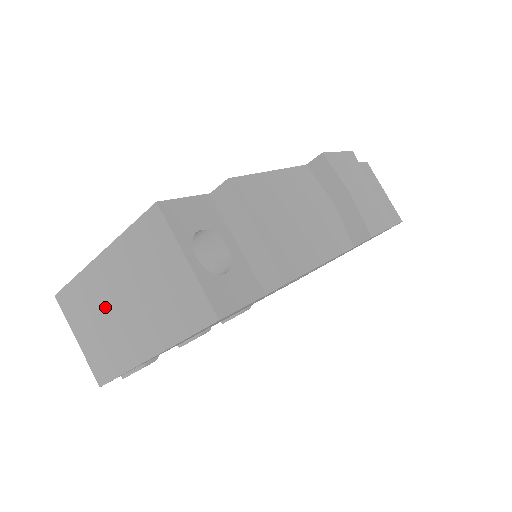
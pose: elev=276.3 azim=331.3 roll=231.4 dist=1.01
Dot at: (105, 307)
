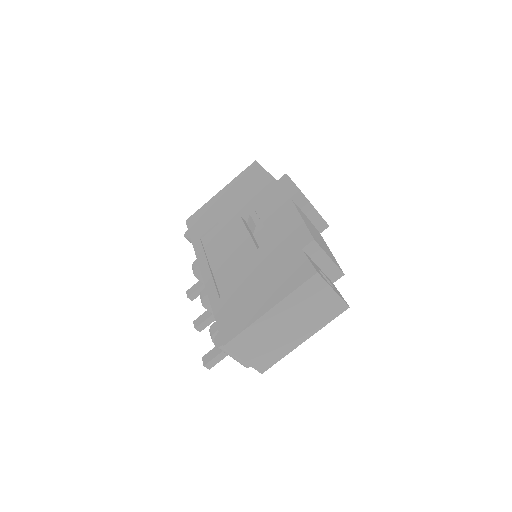
Dot at: (272, 333)
